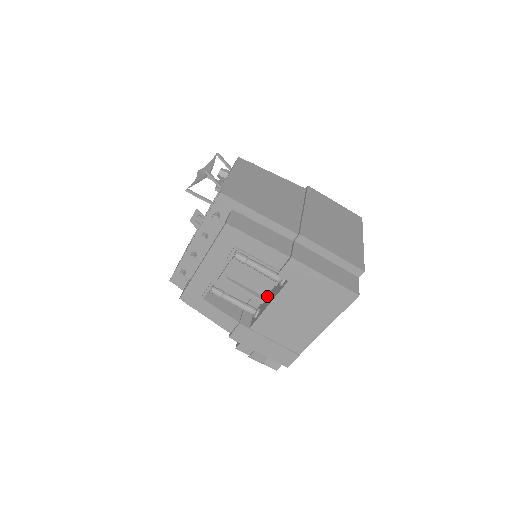
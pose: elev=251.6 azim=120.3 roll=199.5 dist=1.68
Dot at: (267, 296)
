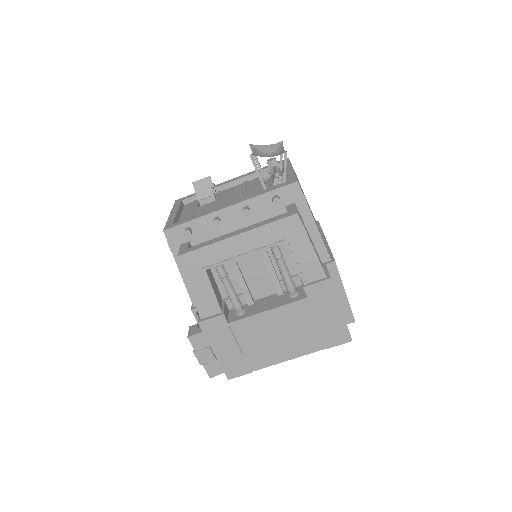
Dot at: (259, 300)
